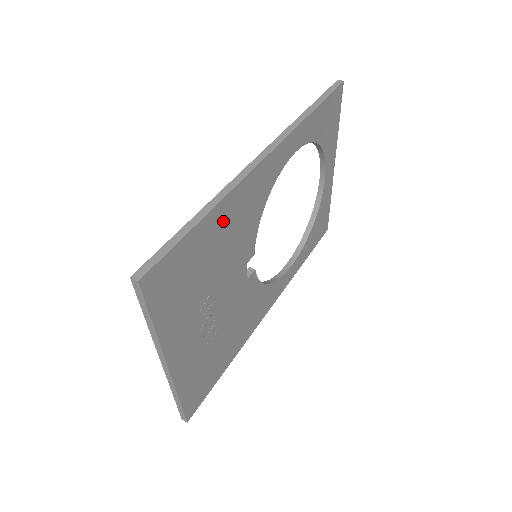
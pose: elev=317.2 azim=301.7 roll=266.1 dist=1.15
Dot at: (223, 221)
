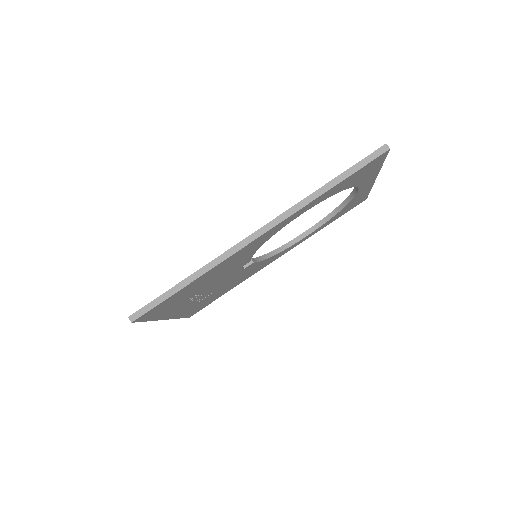
Dot at: (209, 275)
